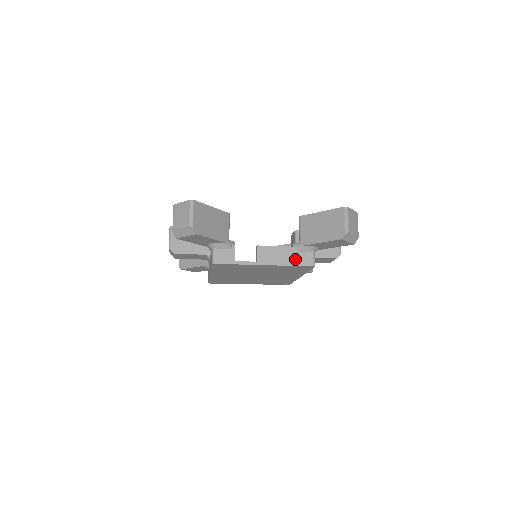
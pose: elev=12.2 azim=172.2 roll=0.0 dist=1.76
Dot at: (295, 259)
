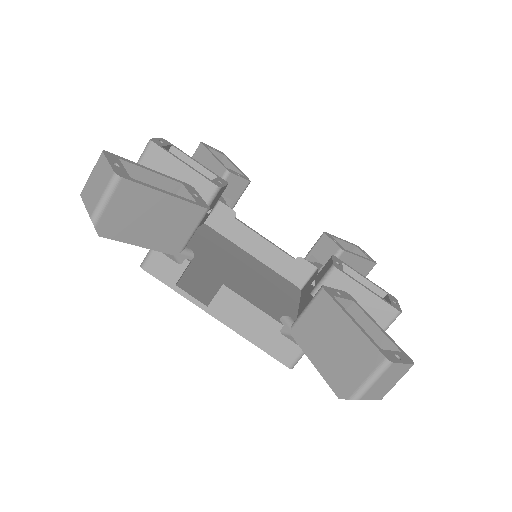
Dot at: (268, 341)
